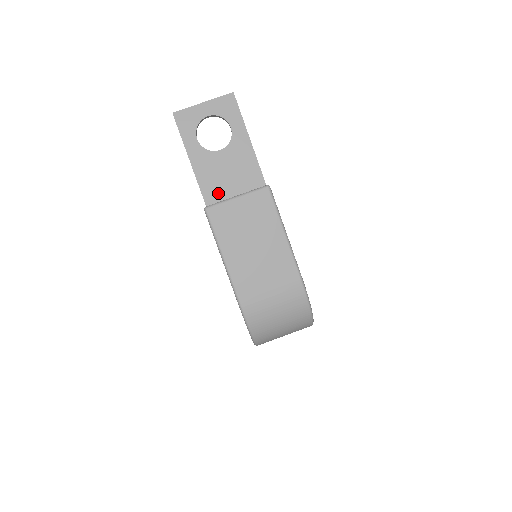
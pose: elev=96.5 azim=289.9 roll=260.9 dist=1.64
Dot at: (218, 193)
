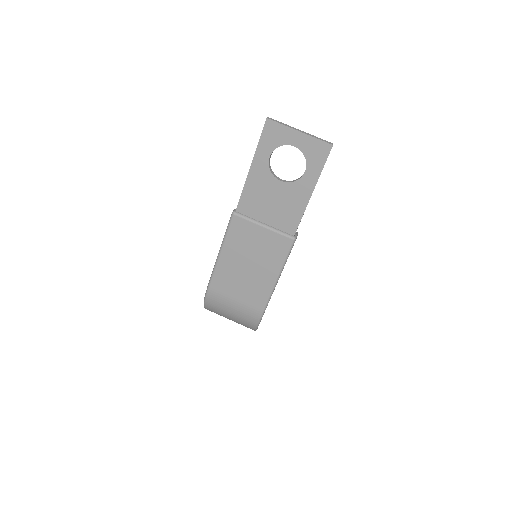
Dot at: (252, 210)
